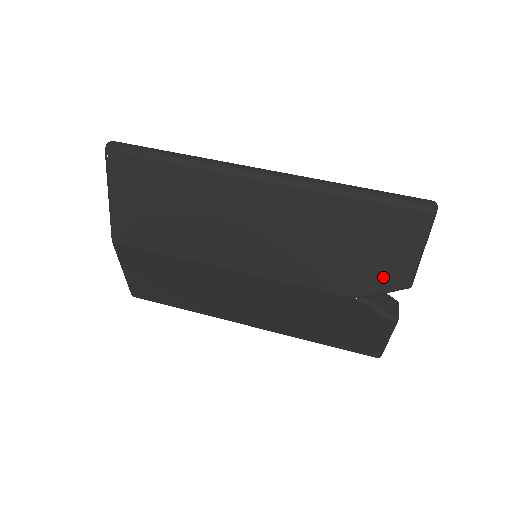
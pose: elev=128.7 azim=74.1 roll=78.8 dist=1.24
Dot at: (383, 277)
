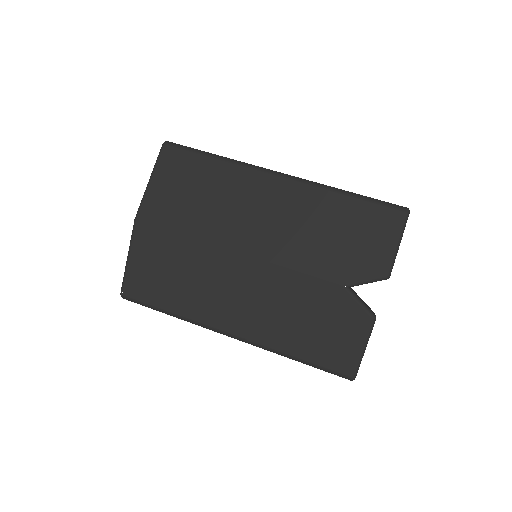
Dot at: (367, 265)
